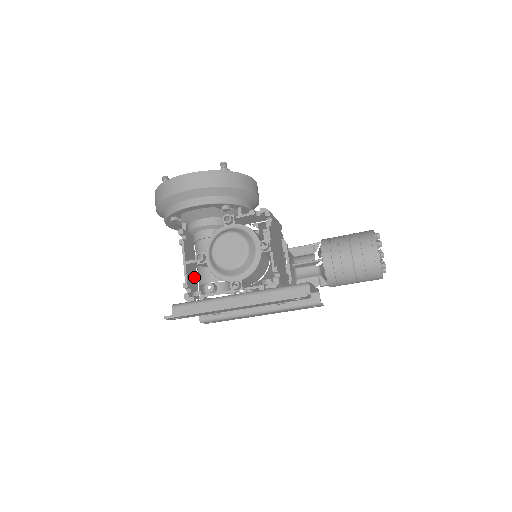
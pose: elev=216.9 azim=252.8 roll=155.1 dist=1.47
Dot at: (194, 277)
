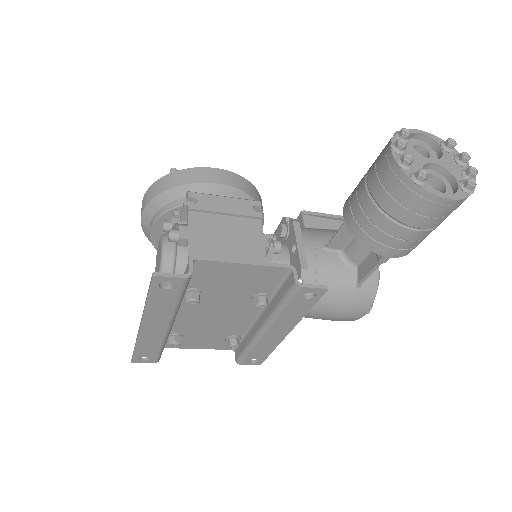
Dot at: occluded
